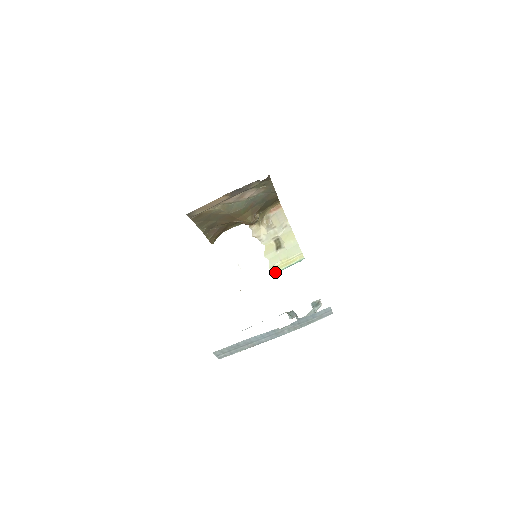
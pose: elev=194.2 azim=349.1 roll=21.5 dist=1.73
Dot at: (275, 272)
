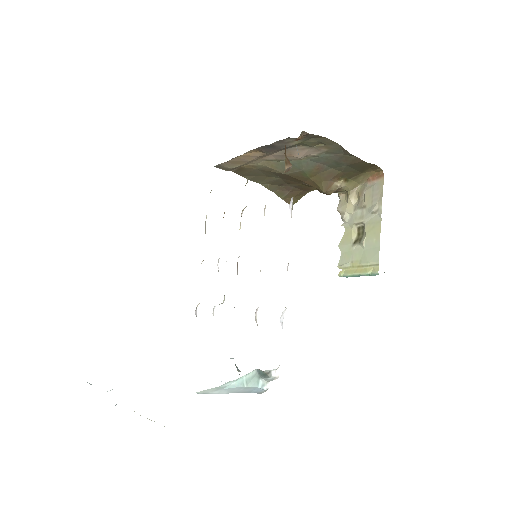
Dot at: (341, 275)
